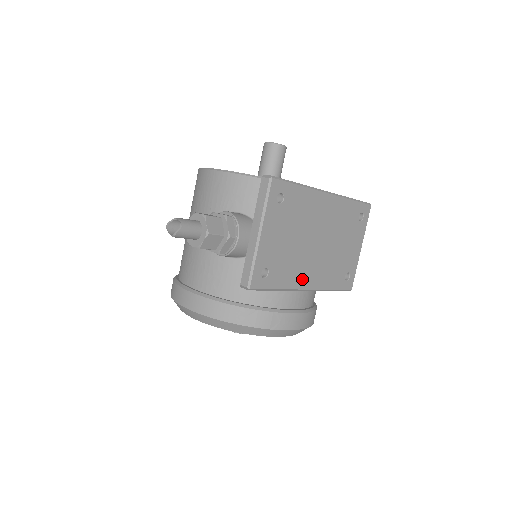
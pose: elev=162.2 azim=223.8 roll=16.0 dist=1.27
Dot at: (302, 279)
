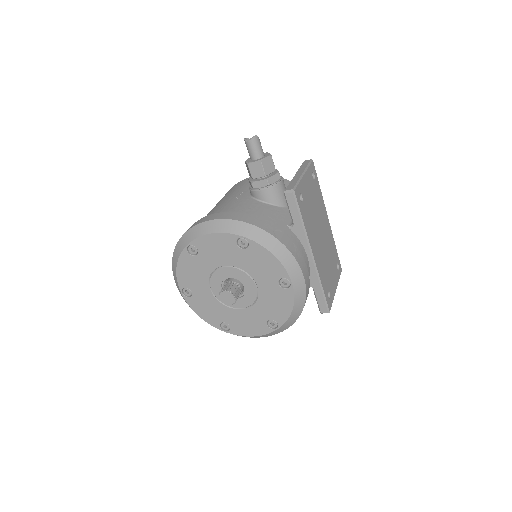
Dot at: (312, 242)
